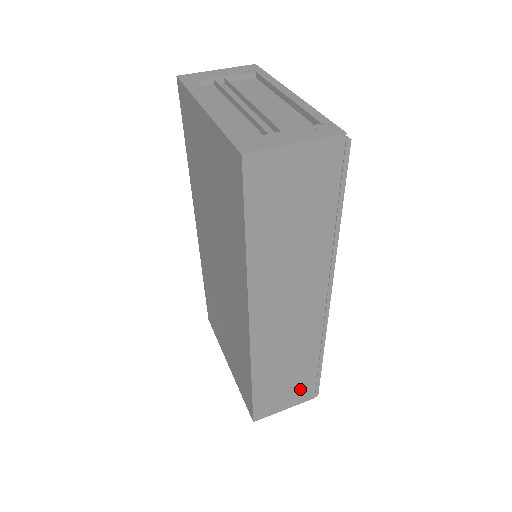
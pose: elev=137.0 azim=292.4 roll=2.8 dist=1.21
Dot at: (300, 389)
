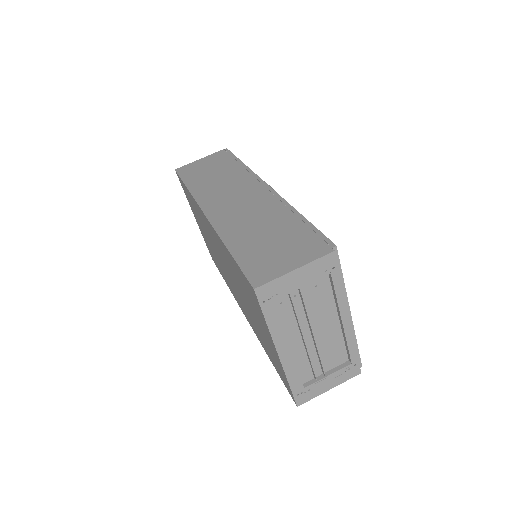
Dot at: occluded
